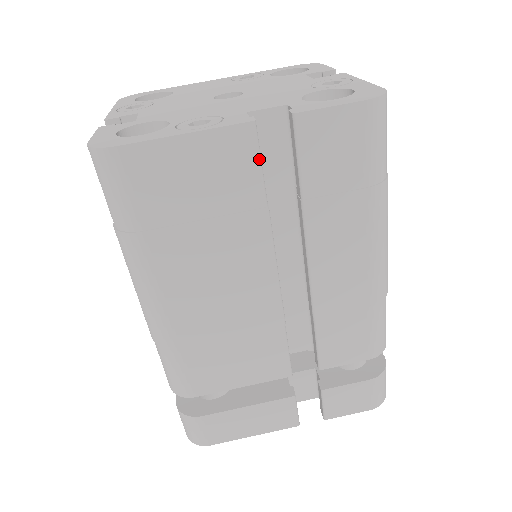
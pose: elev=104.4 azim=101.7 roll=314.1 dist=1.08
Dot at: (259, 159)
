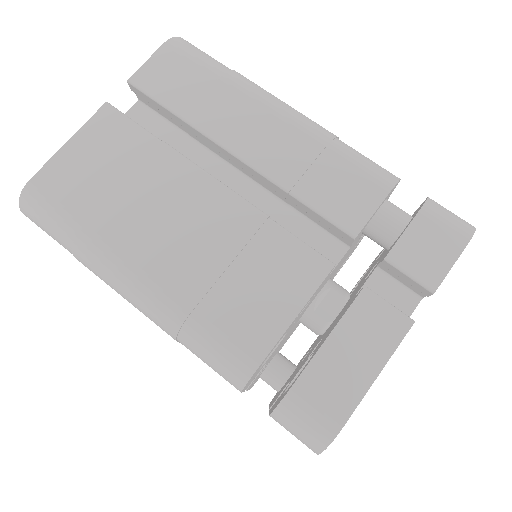
Dot at: (128, 119)
